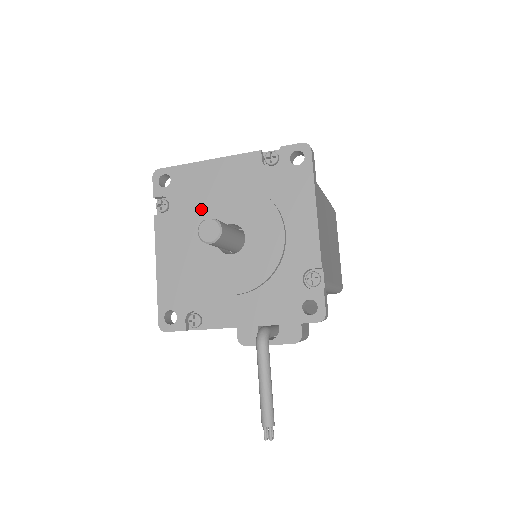
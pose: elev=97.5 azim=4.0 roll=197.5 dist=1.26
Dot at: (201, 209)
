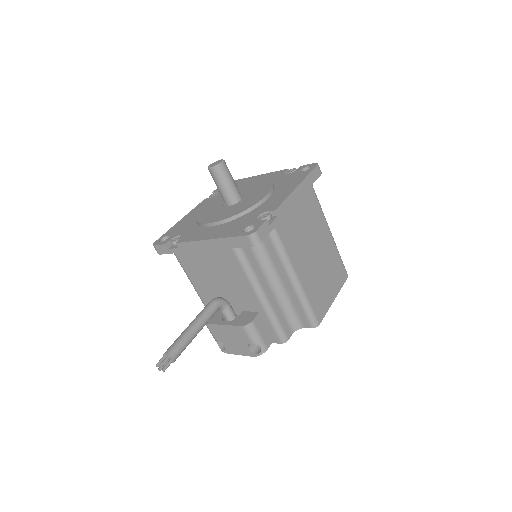
Dot at: occluded
